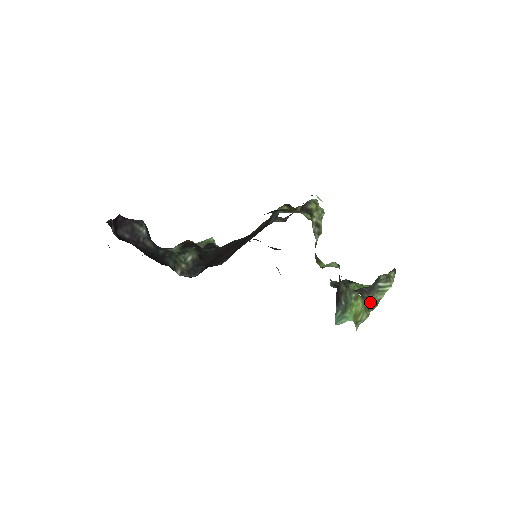
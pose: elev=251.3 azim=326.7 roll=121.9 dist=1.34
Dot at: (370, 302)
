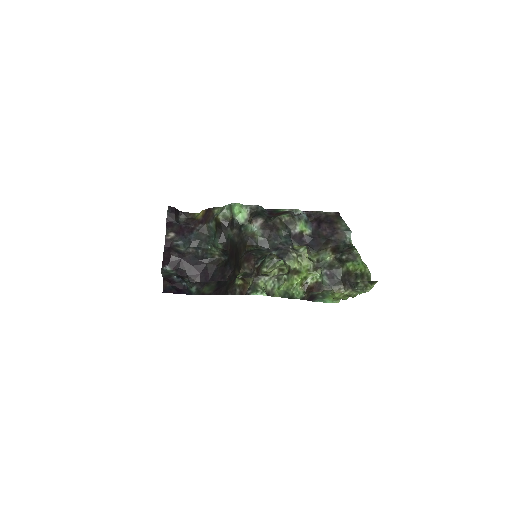
Dot at: (347, 295)
